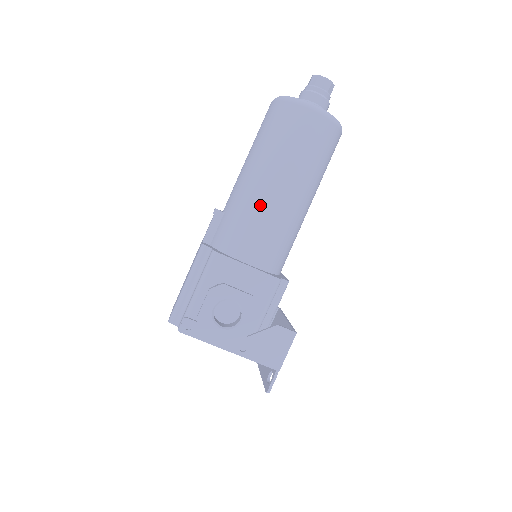
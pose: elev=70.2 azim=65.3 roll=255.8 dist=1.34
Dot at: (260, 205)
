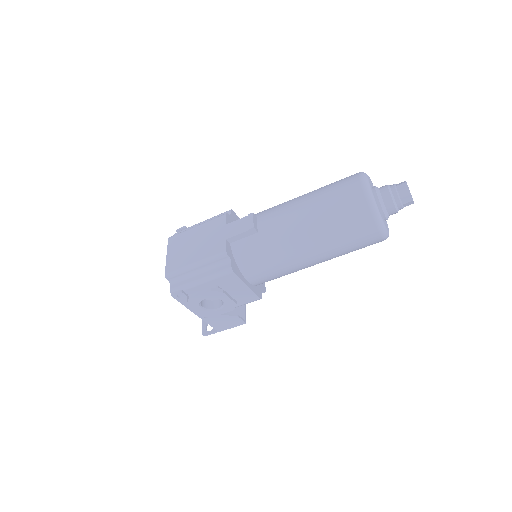
Dot at: (287, 259)
